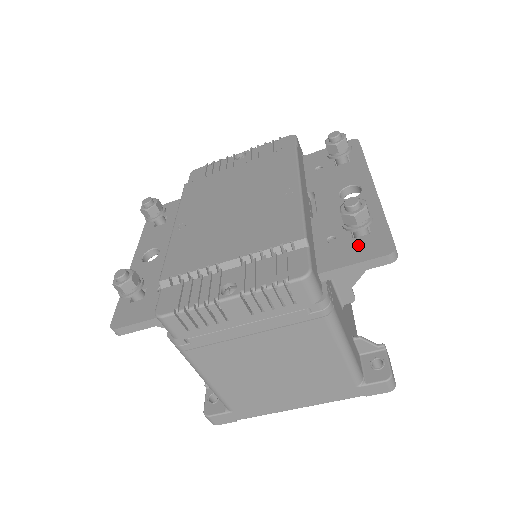
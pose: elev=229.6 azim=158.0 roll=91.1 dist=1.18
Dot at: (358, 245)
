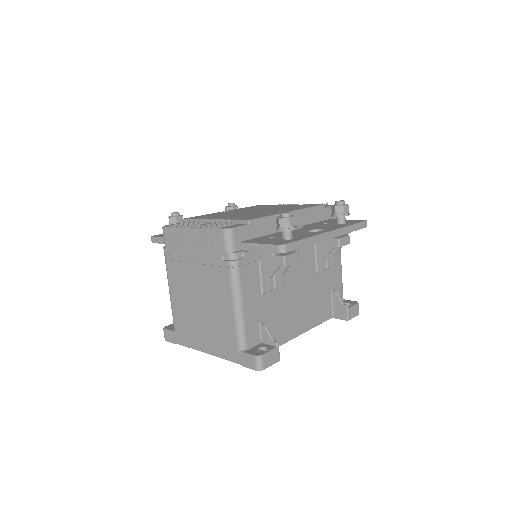
Dot at: (275, 240)
